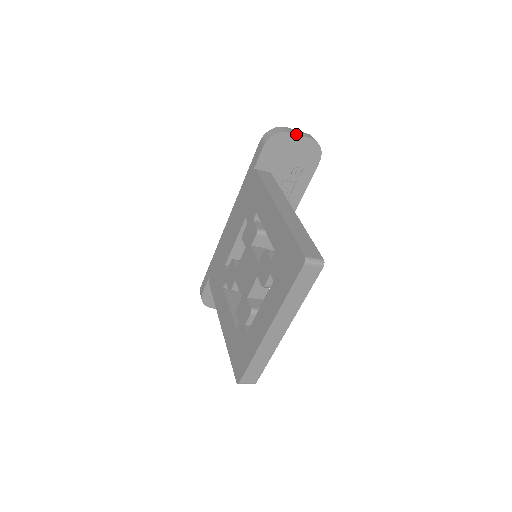
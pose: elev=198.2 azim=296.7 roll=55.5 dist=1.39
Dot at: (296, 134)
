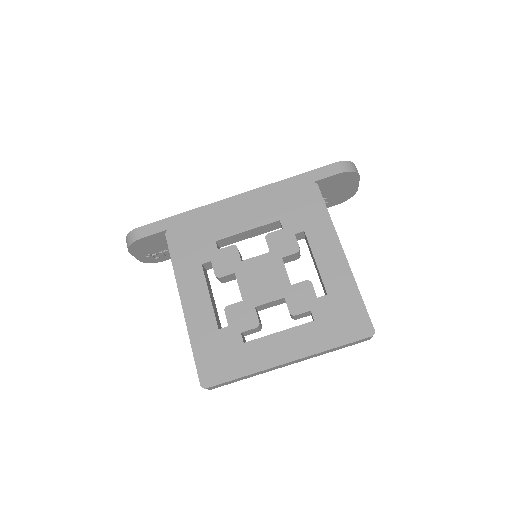
Dot at: (359, 180)
